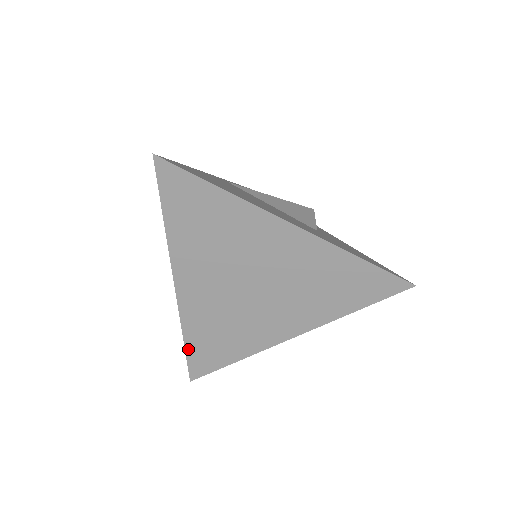
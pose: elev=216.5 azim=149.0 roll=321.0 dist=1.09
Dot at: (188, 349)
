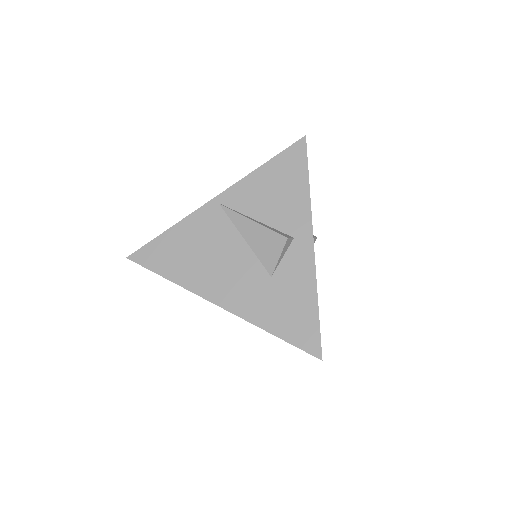
Dot at: occluded
